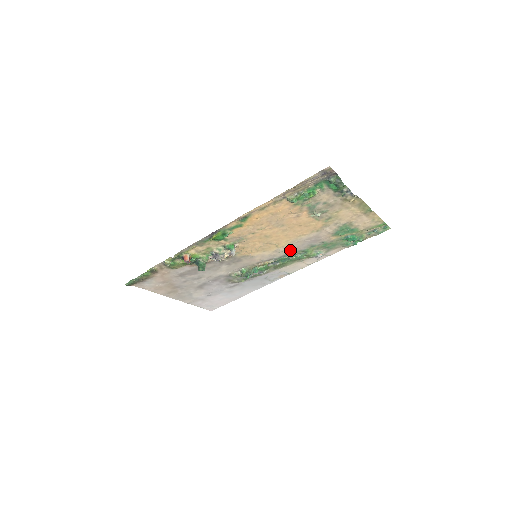
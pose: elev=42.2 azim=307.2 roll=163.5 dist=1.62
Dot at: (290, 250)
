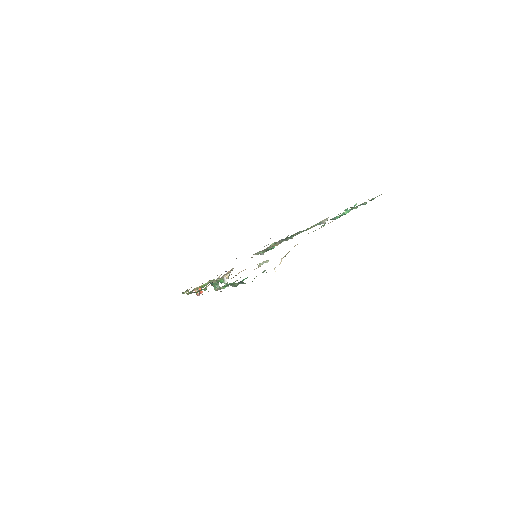
Dot at: occluded
